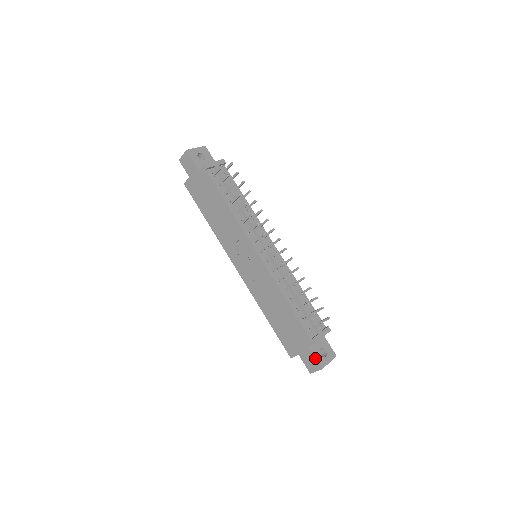
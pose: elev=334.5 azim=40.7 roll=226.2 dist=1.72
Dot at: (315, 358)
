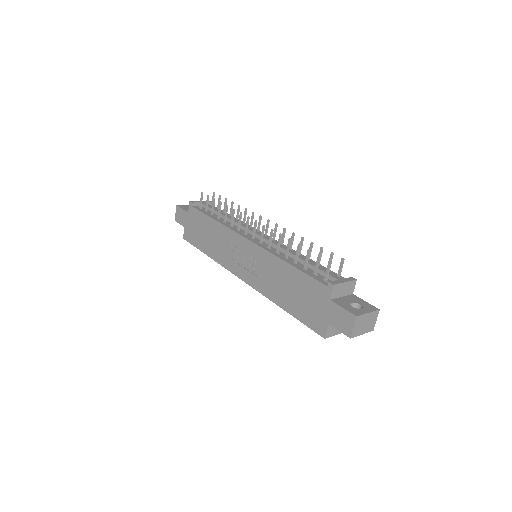
Dot at: (343, 308)
